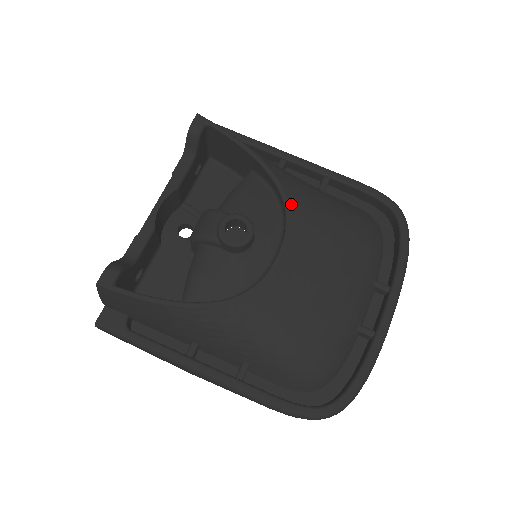
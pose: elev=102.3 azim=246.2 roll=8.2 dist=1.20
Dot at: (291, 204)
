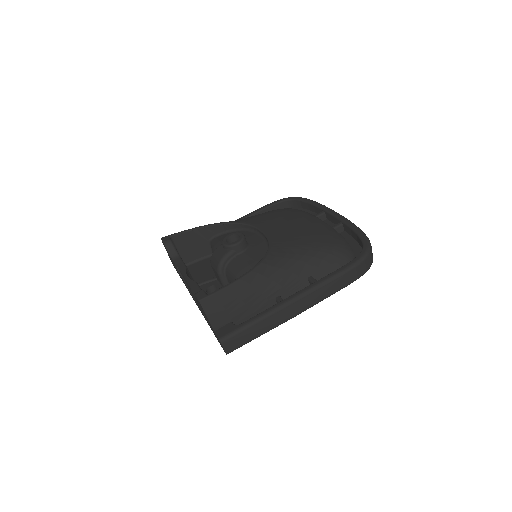
Dot at: (243, 221)
